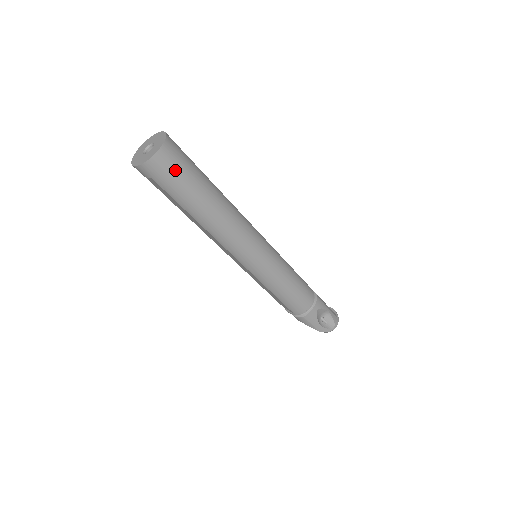
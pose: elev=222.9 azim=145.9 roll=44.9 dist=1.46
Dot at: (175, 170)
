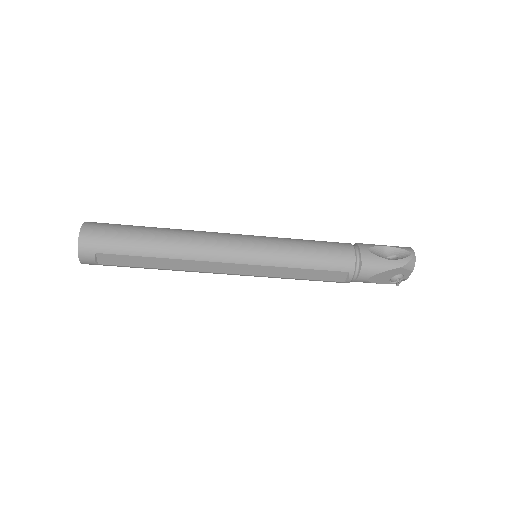
Dot at: (105, 231)
